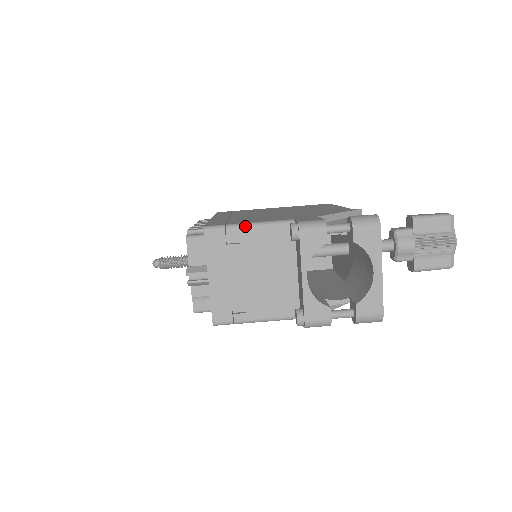
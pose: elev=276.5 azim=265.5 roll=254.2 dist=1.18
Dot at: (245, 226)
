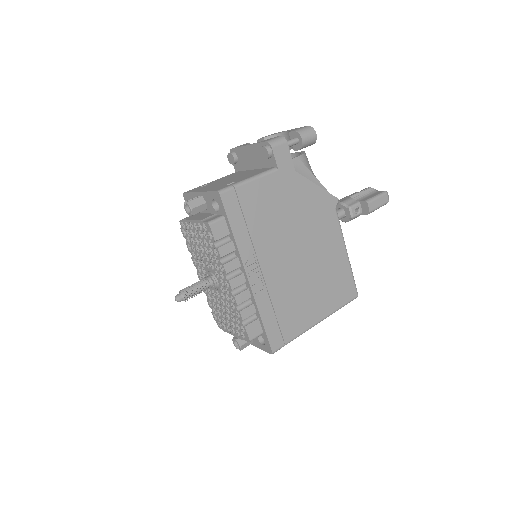
Dot at: (208, 183)
